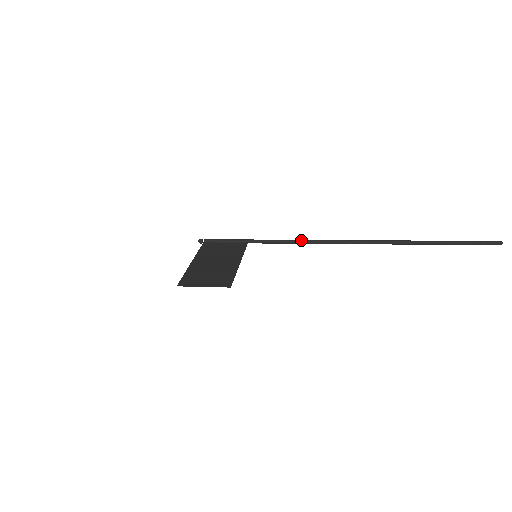
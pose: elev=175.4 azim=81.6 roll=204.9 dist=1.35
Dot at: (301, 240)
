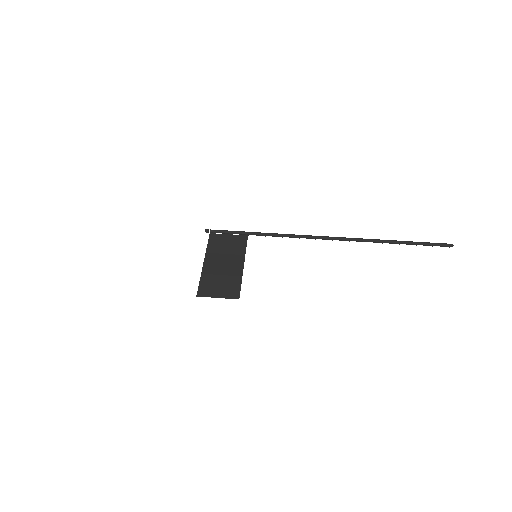
Dot at: (293, 235)
